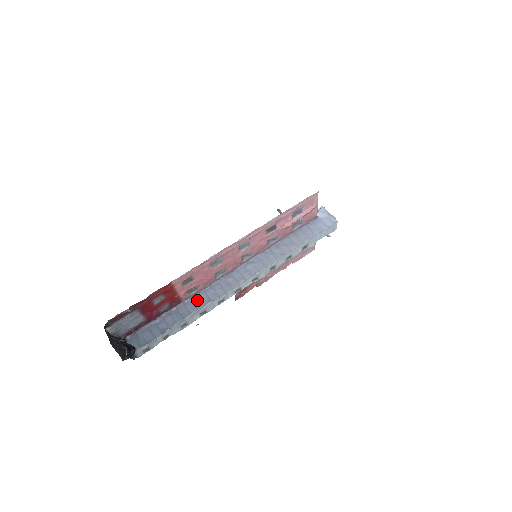
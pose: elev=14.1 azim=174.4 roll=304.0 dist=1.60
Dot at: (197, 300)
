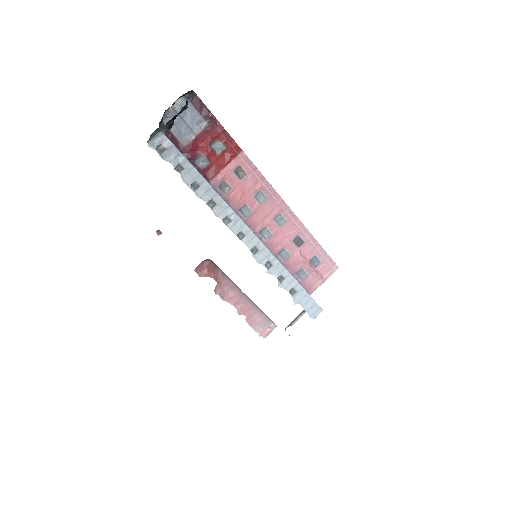
Dot at: occluded
